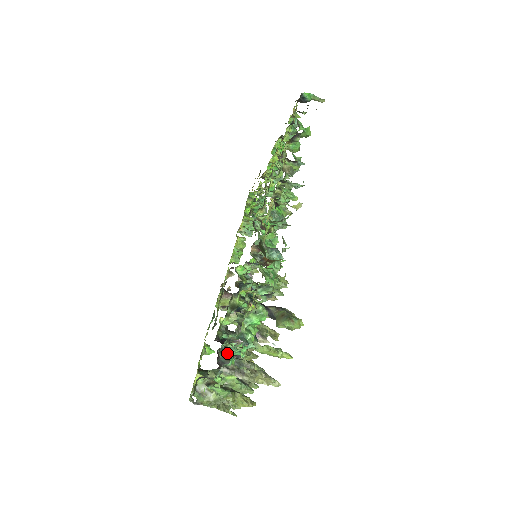
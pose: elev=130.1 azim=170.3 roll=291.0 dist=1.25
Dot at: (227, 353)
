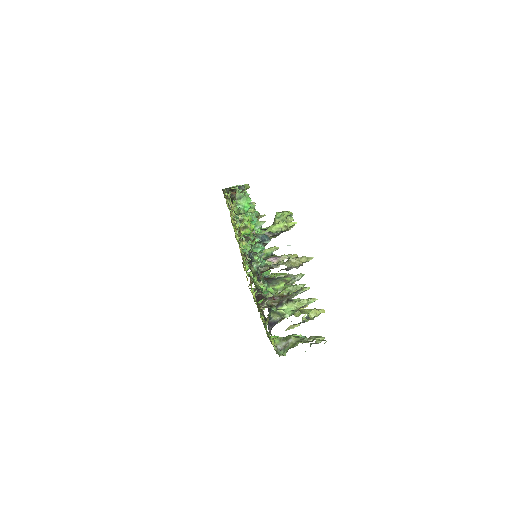
Dot at: occluded
